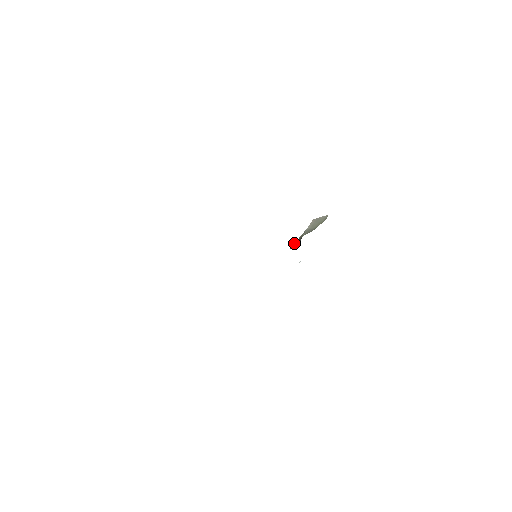
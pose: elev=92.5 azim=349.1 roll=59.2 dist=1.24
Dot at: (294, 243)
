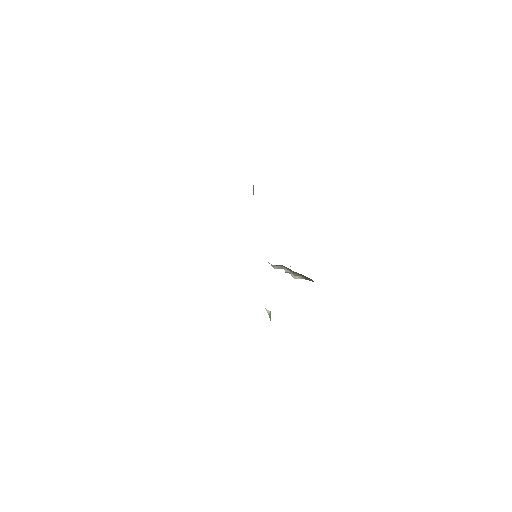
Dot at: occluded
